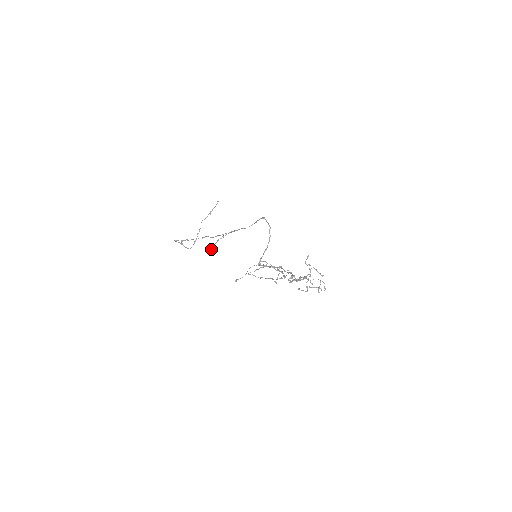
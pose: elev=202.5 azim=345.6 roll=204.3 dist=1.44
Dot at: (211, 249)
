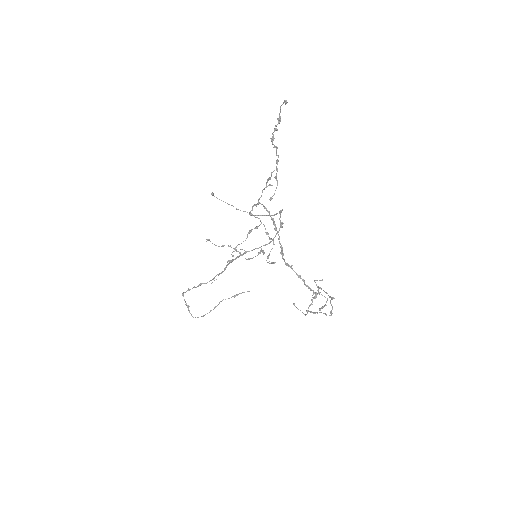
Dot at: occluded
